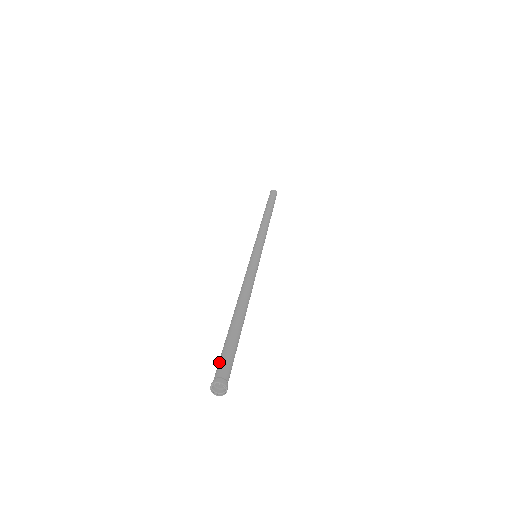
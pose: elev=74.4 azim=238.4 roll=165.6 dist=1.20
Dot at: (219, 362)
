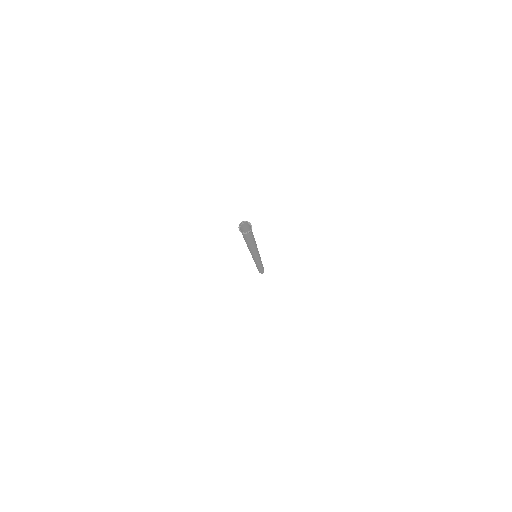
Dot at: (243, 227)
